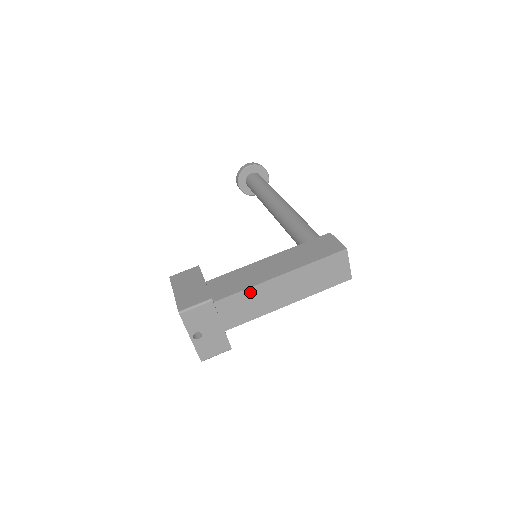
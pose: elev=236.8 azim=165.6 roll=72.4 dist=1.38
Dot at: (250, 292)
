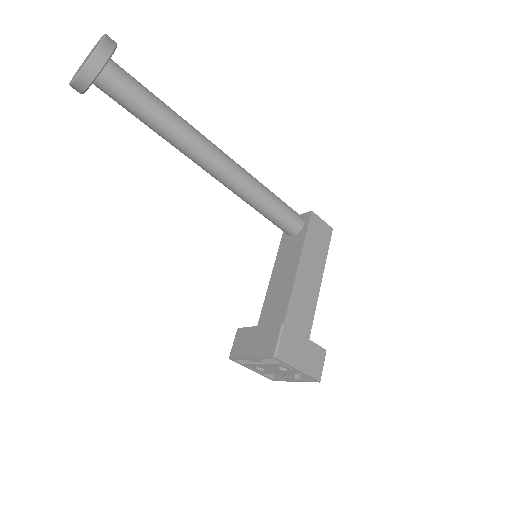
Dot at: occluded
